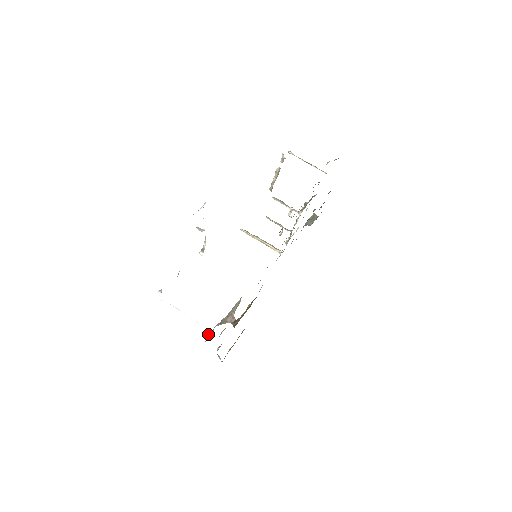
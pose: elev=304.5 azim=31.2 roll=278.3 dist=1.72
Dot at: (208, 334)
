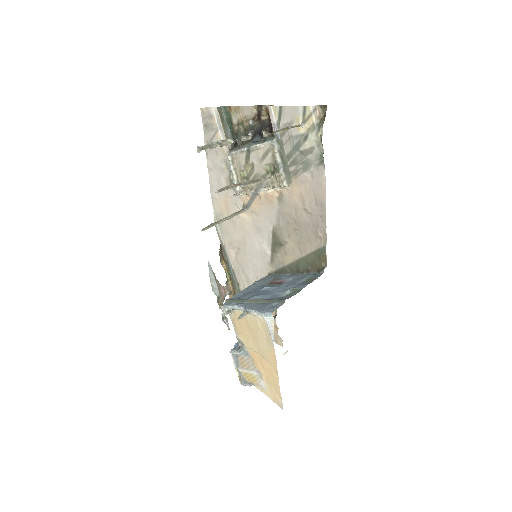
Dot at: (227, 324)
